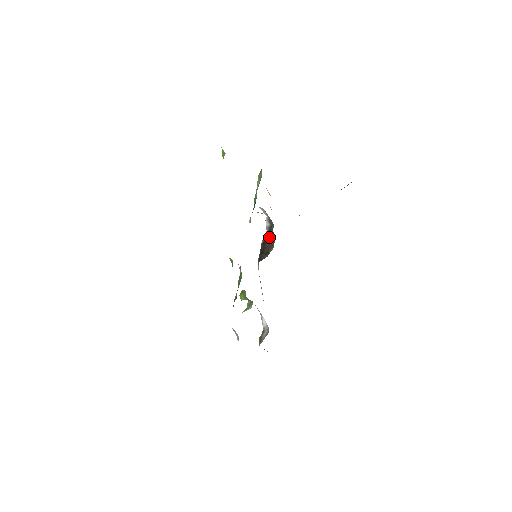
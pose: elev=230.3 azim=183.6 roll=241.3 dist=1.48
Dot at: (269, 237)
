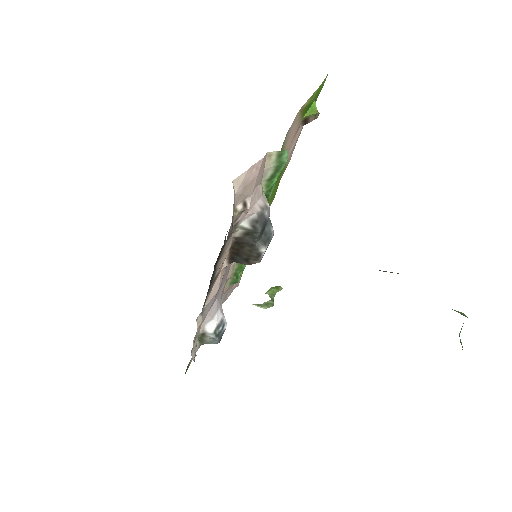
Dot at: (248, 243)
